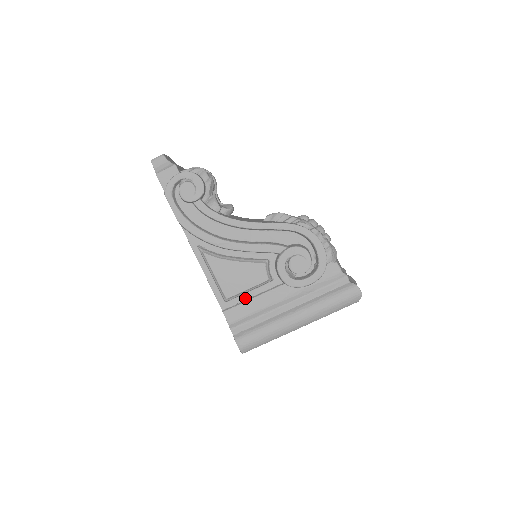
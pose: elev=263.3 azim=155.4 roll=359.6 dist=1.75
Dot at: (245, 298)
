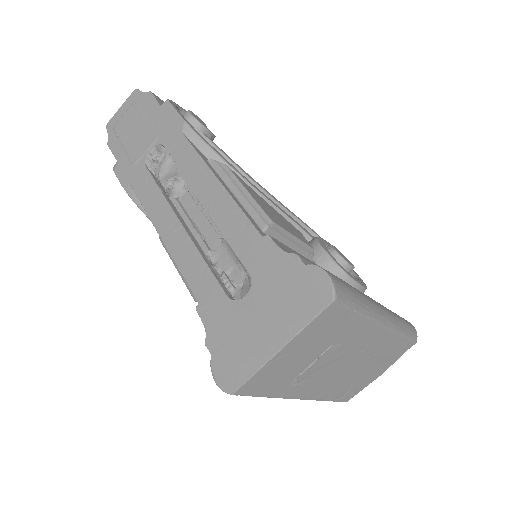
Dot at: occluded
